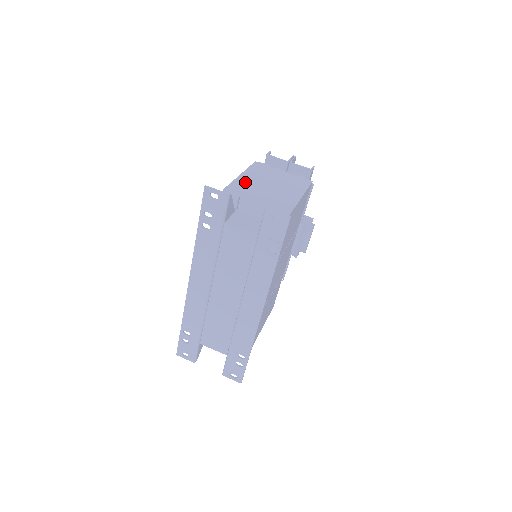
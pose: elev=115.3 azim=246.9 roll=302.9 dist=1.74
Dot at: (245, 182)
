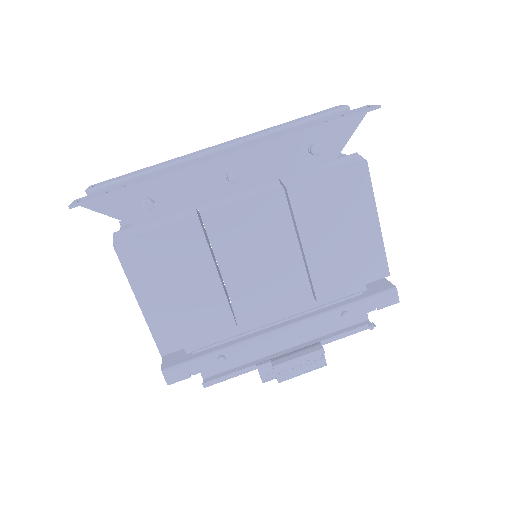
Dot at: occluded
